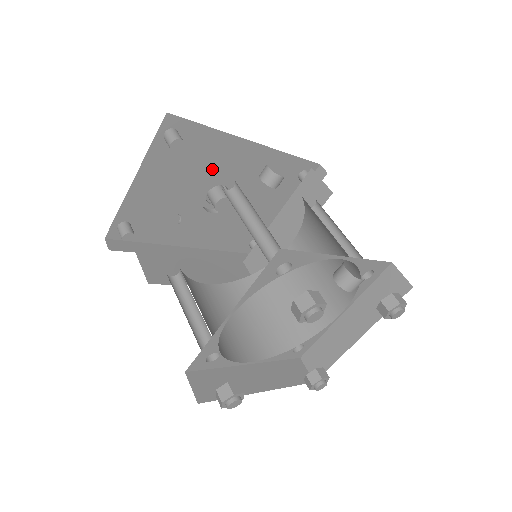
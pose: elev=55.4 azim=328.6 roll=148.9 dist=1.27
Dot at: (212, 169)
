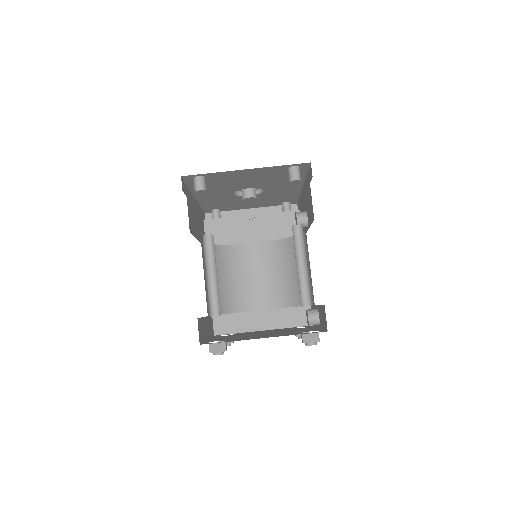
Dot at: (273, 183)
